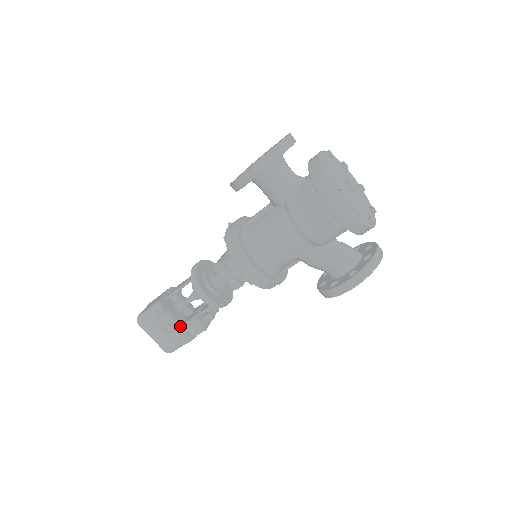
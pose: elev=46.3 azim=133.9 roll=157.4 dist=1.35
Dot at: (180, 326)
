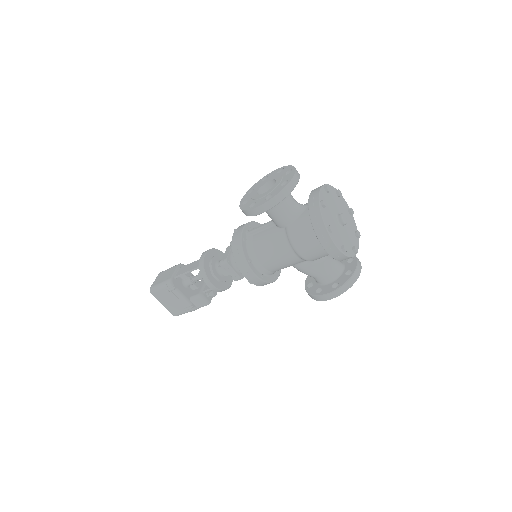
Dot at: (187, 300)
